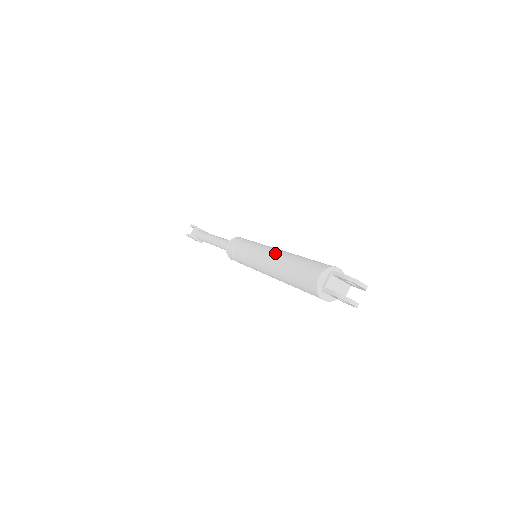
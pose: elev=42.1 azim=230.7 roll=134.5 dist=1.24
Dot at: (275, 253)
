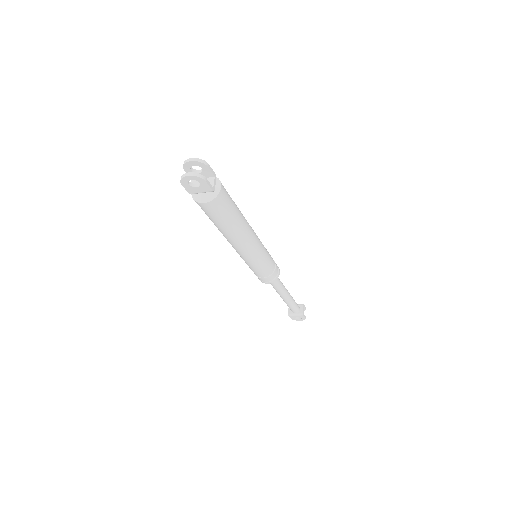
Dot at: occluded
